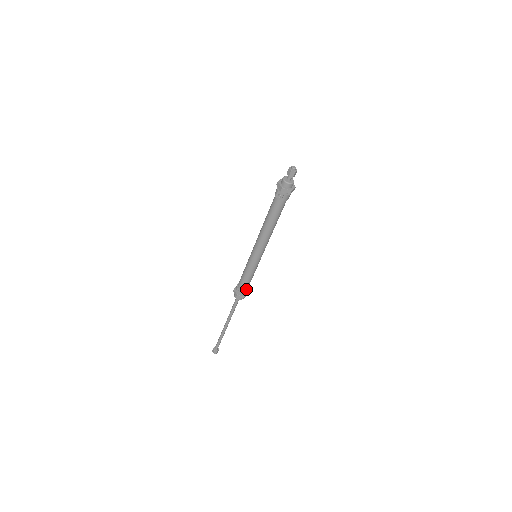
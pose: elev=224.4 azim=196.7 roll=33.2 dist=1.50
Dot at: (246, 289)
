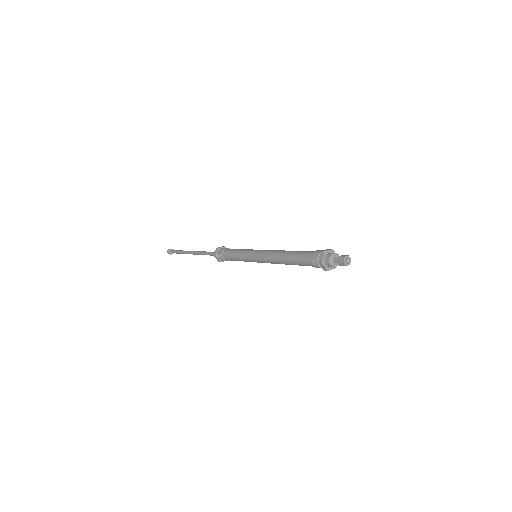
Dot at: (227, 260)
